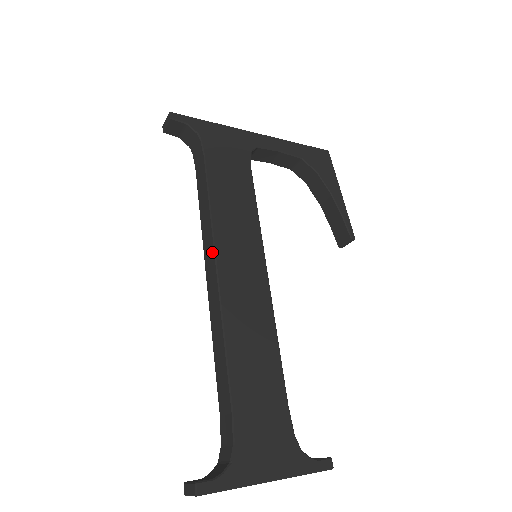
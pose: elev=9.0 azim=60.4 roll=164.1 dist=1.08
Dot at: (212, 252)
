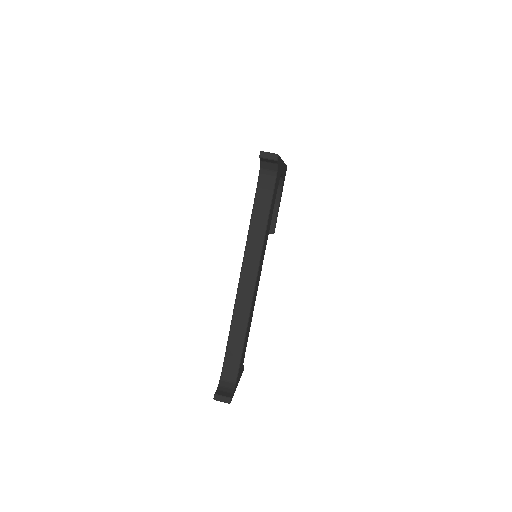
Dot at: (256, 264)
